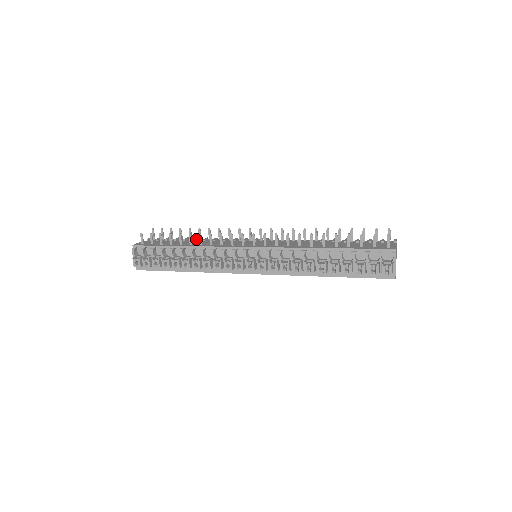
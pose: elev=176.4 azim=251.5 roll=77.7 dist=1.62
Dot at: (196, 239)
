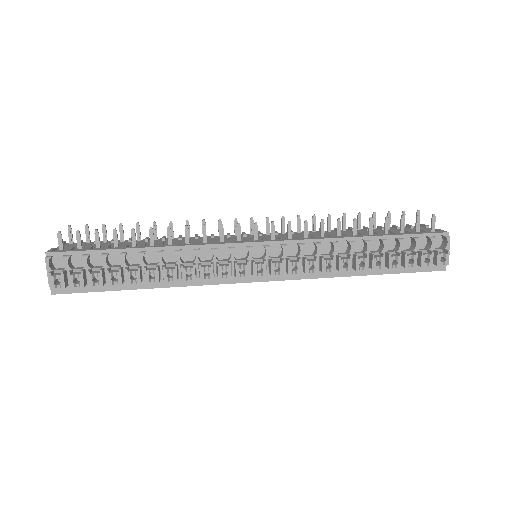
Dot at: (148, 239)
